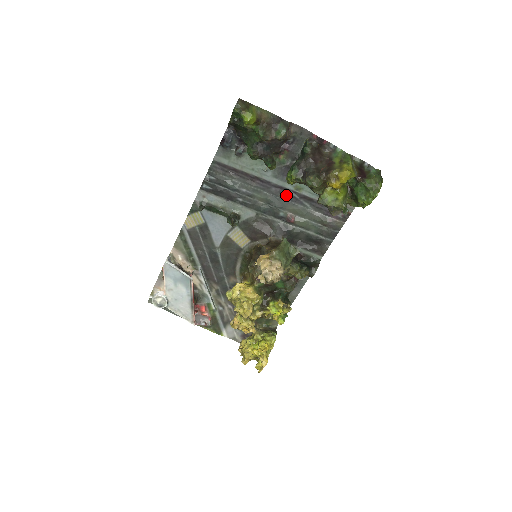
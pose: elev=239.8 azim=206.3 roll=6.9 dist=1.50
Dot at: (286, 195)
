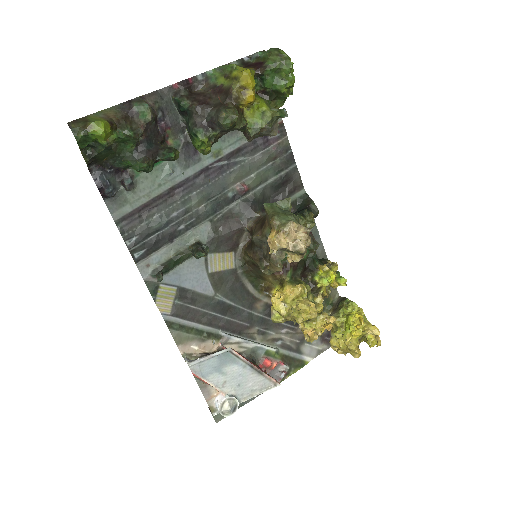
Dot at: (214, 173)
